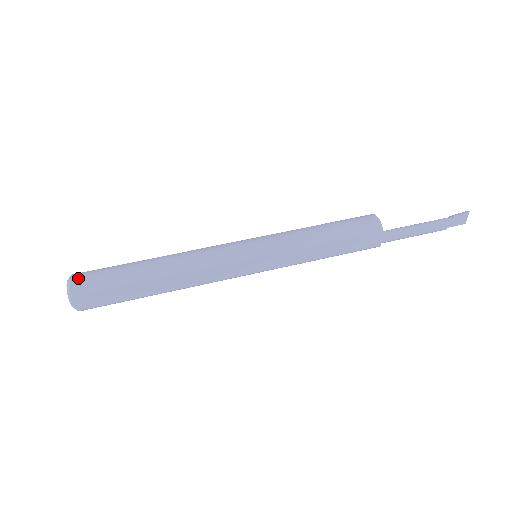
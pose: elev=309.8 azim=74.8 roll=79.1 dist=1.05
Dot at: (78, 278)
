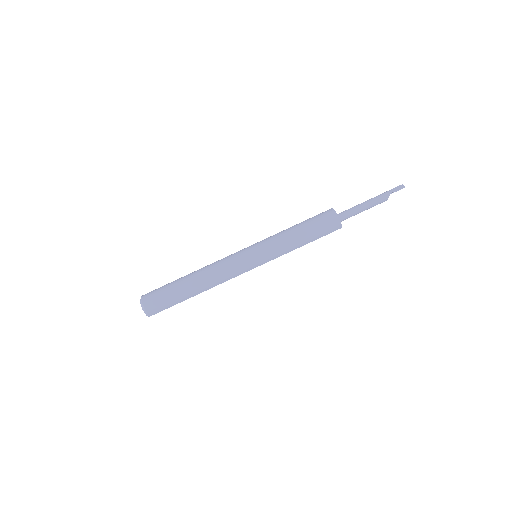
Dot at: (149, 306)
